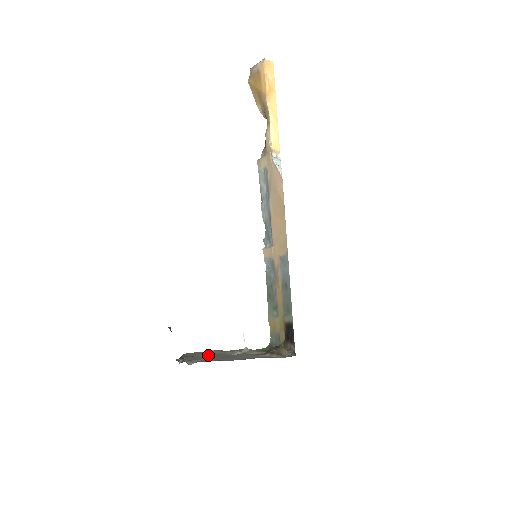
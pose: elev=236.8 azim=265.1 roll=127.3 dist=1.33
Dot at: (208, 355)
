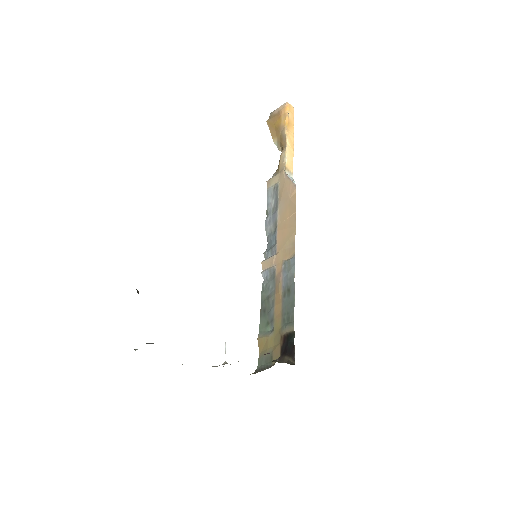
Dot at: occluded
